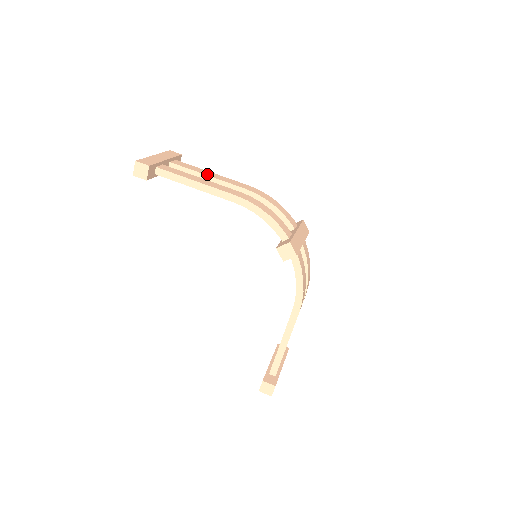
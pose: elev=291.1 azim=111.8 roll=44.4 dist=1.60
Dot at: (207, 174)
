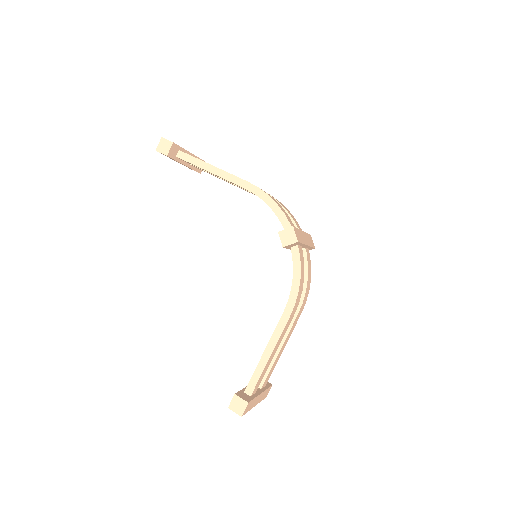
Dot at: occluded
